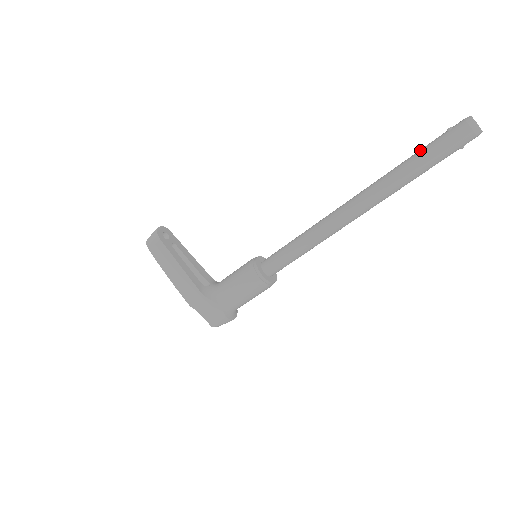
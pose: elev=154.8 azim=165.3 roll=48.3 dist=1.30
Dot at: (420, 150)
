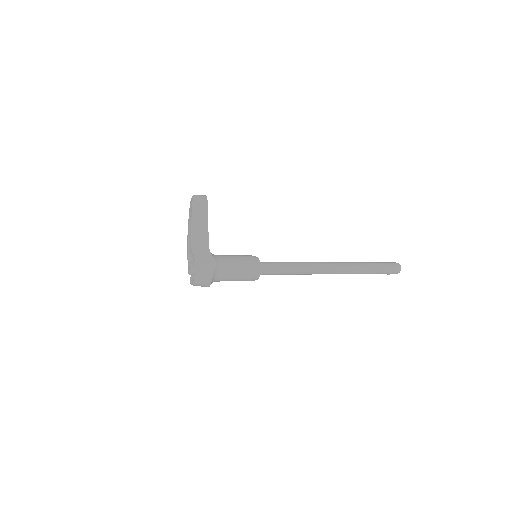
Dot at: (372, 262)
